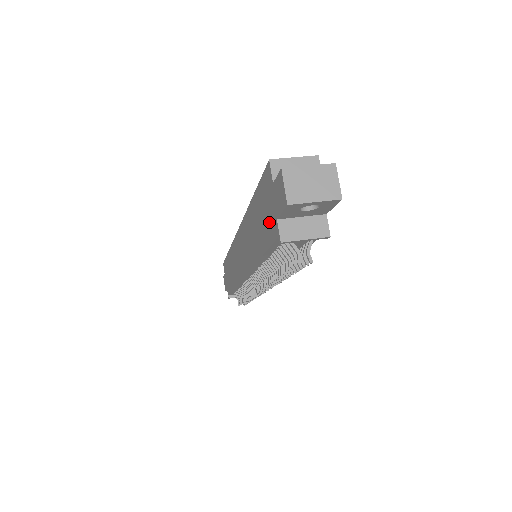
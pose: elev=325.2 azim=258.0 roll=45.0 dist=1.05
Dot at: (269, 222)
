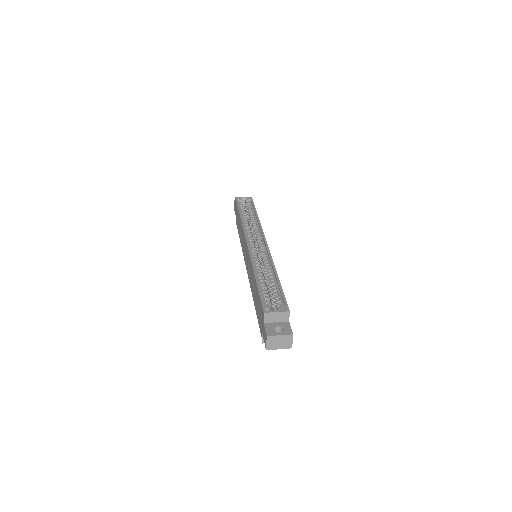
Dot at: (260, 321)
